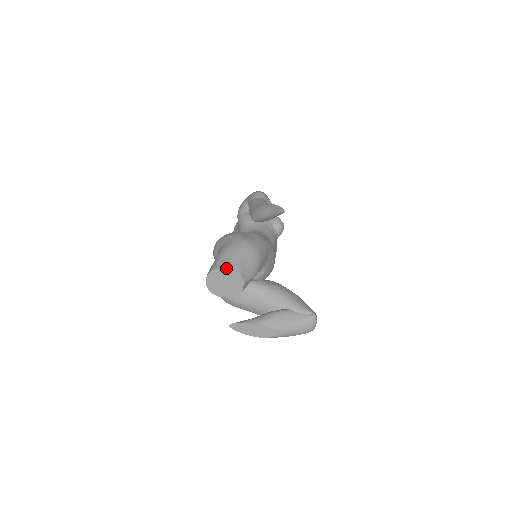
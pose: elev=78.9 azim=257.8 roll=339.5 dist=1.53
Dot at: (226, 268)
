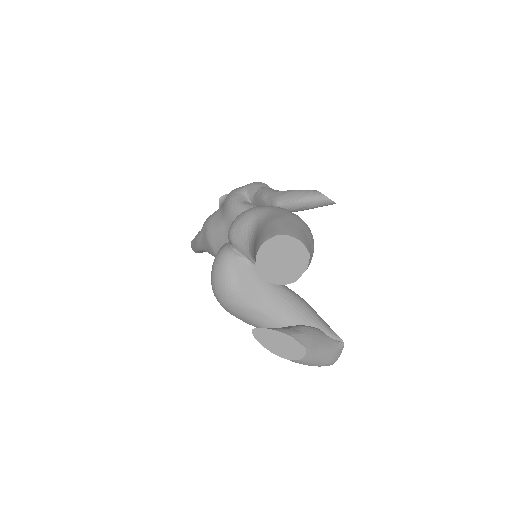
Dot at: (296, 238)
